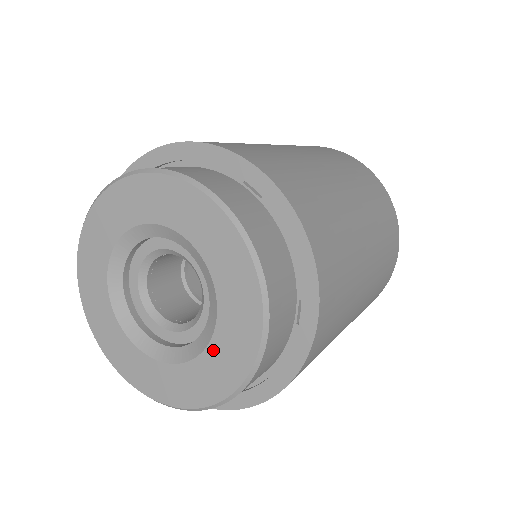
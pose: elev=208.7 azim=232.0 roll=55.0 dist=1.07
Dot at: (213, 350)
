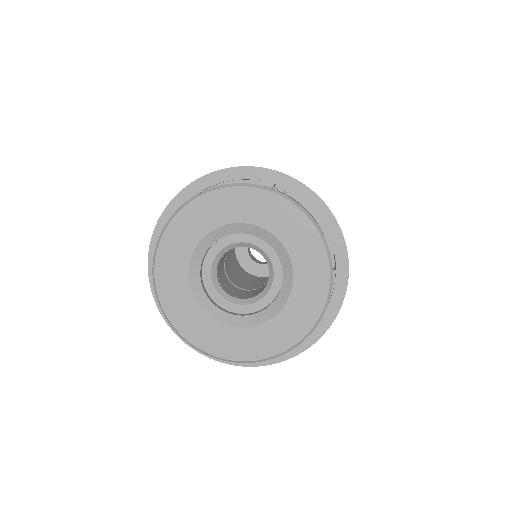
Dot at: (295, 298)
